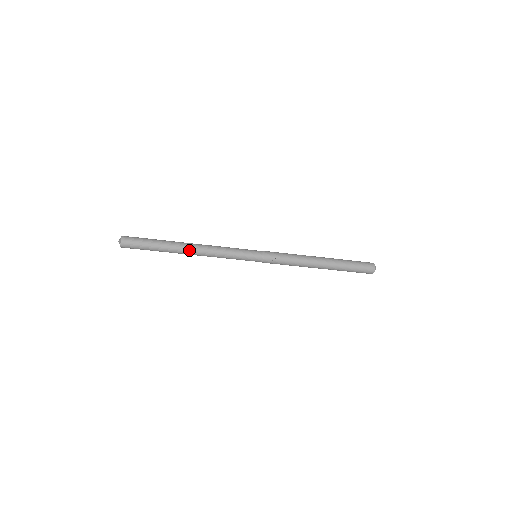
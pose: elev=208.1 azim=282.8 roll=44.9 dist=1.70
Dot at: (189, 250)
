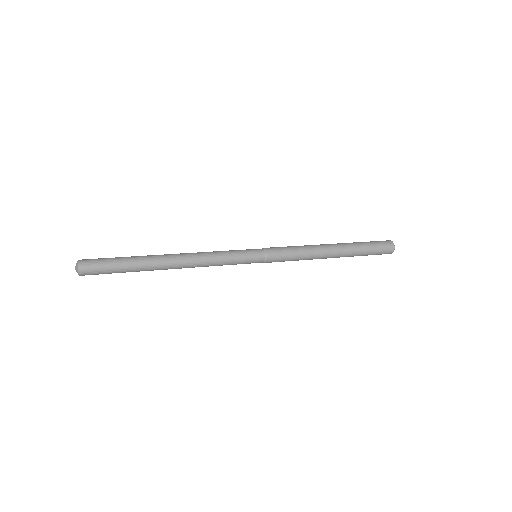
Dot at: (172, 268)
